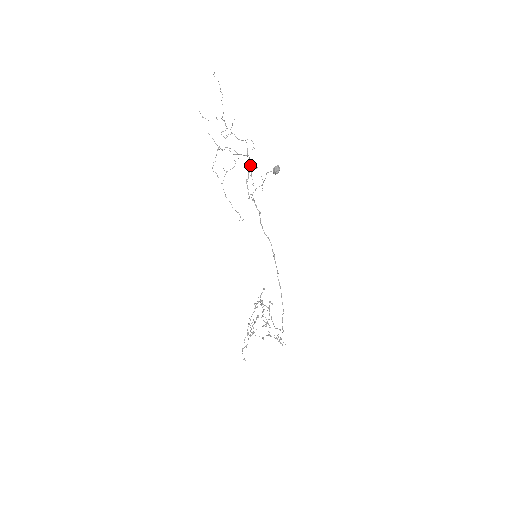
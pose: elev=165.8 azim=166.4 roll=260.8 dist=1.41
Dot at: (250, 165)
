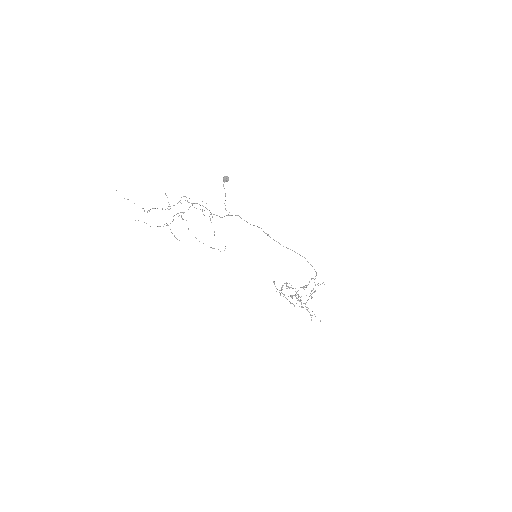
Dot at: occluded
